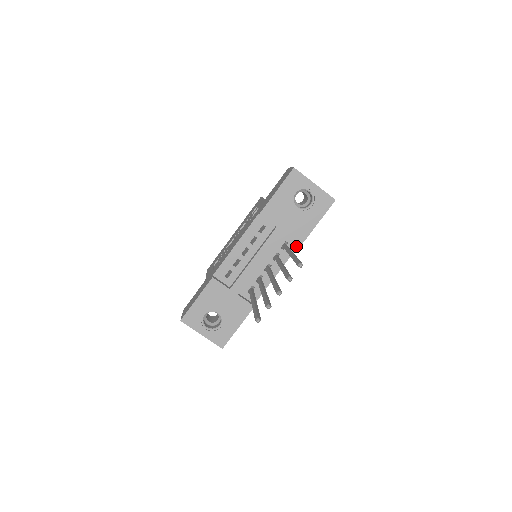
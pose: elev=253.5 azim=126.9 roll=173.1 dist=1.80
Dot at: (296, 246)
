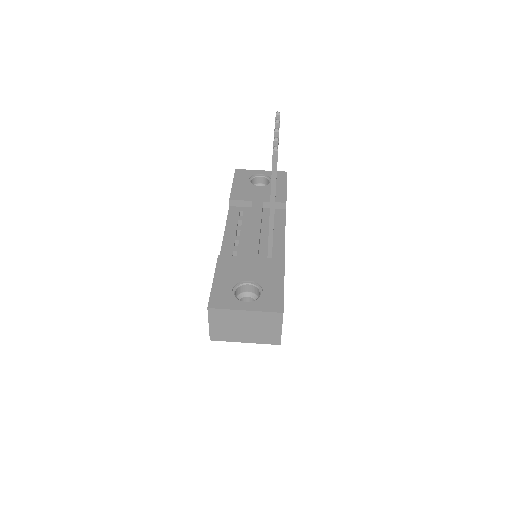
Dot at: (283, 212)
